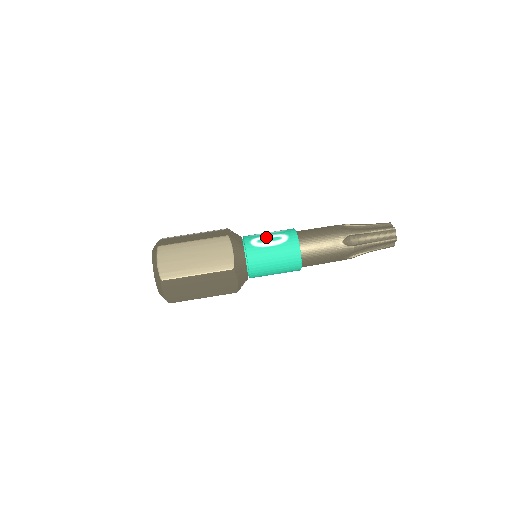
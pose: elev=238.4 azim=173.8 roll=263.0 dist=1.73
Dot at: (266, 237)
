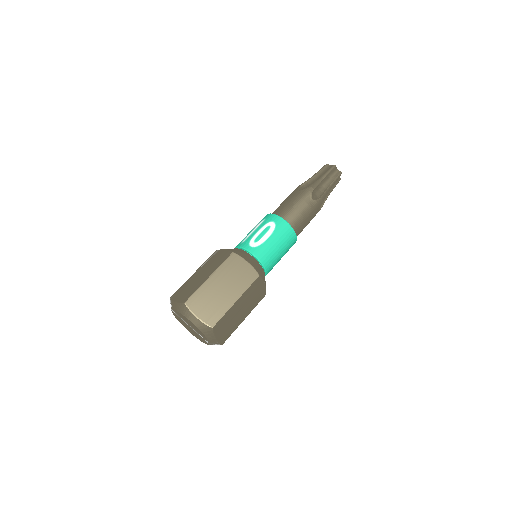
Dot at: (258, 234)
